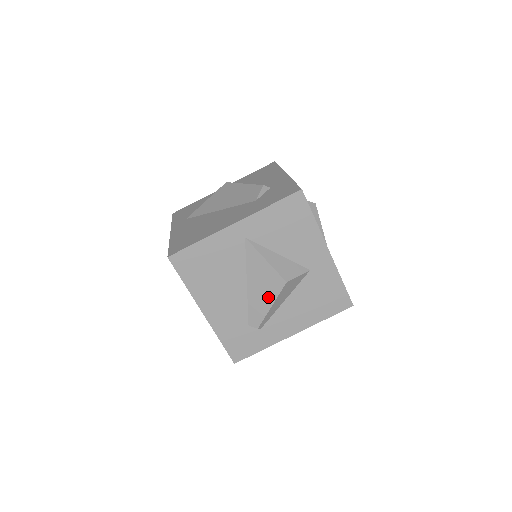
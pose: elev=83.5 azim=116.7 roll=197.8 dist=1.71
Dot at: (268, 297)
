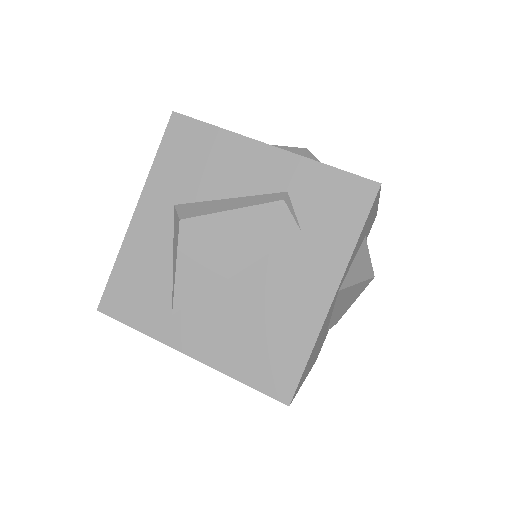
Dot at: (352, 301)
